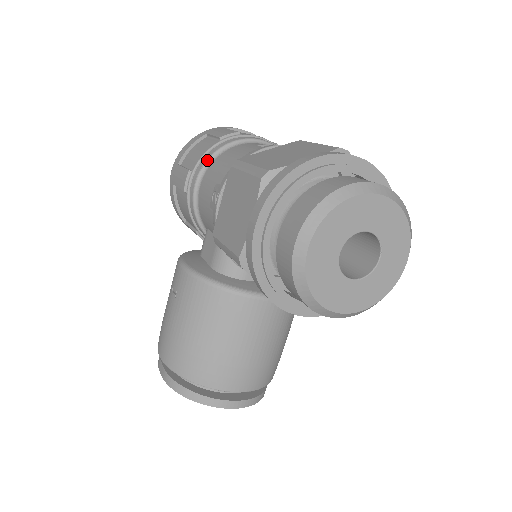
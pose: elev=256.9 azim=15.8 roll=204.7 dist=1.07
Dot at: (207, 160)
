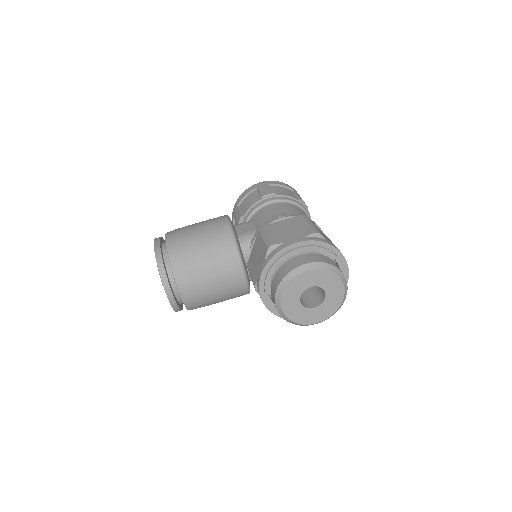
Dot at: (287, 200)
